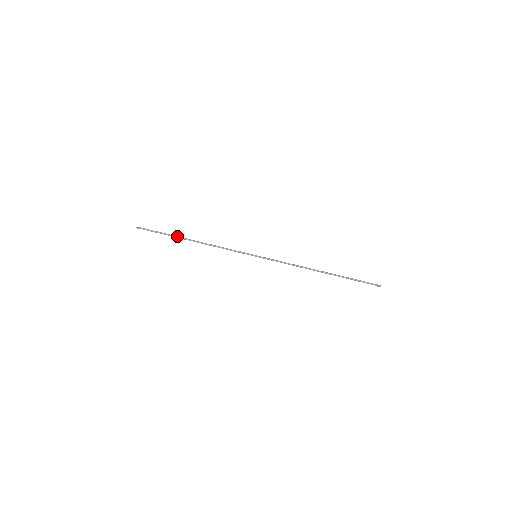
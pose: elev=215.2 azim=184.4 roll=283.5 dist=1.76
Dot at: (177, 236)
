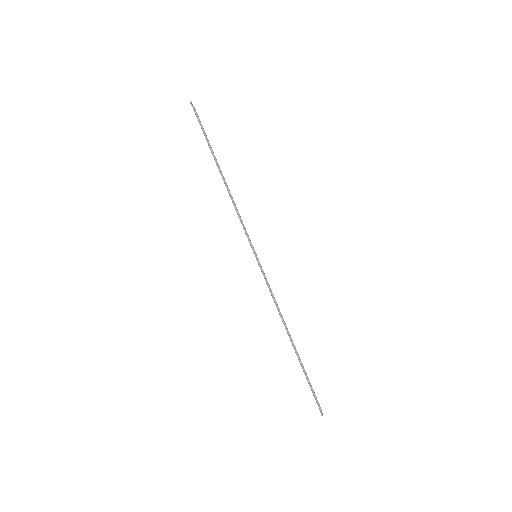
Dot at: occluded
